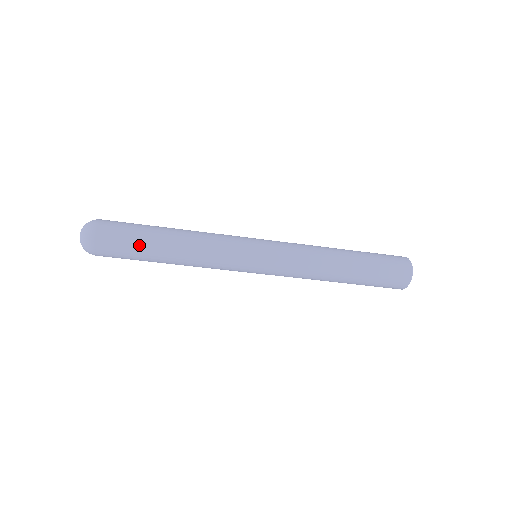
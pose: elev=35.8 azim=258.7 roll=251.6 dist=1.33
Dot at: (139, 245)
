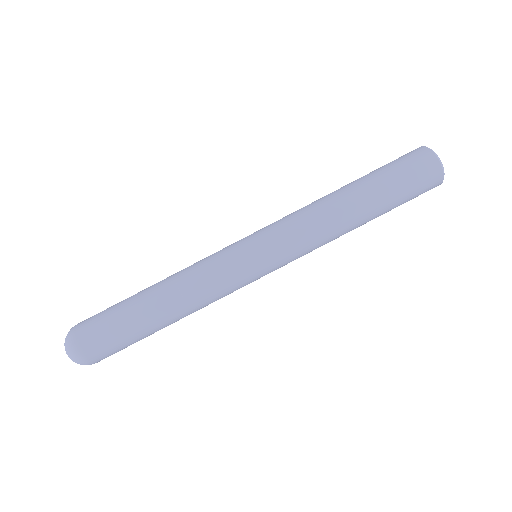
Dot at: occluded
